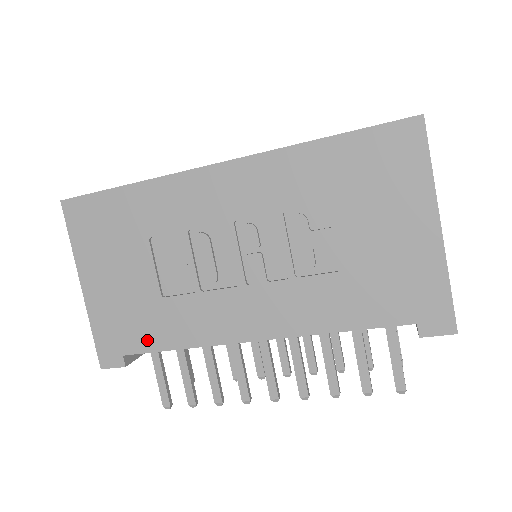
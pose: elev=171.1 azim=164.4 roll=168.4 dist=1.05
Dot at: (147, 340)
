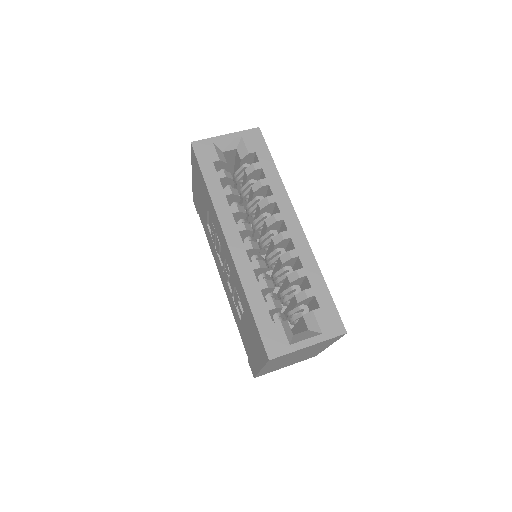
Dot at: (202, 222)
